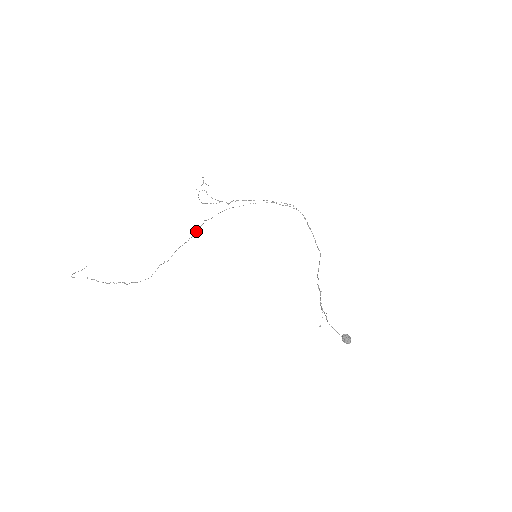
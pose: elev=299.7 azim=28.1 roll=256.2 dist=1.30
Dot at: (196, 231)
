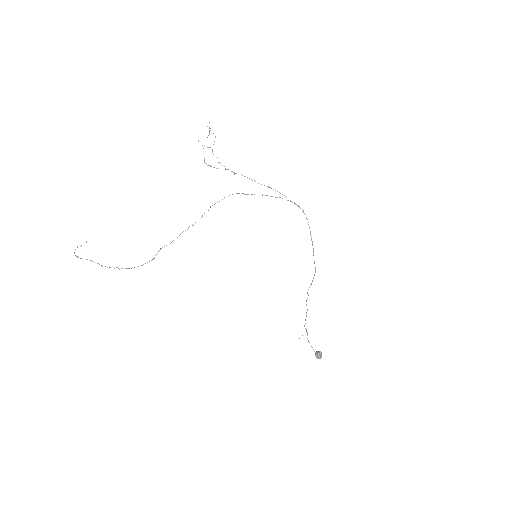
Dot at: (201, 217)
